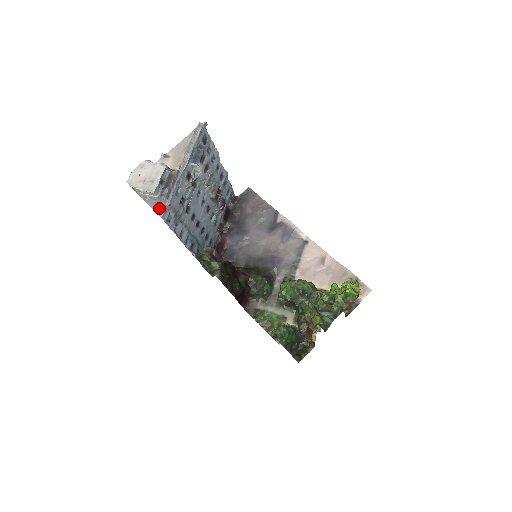
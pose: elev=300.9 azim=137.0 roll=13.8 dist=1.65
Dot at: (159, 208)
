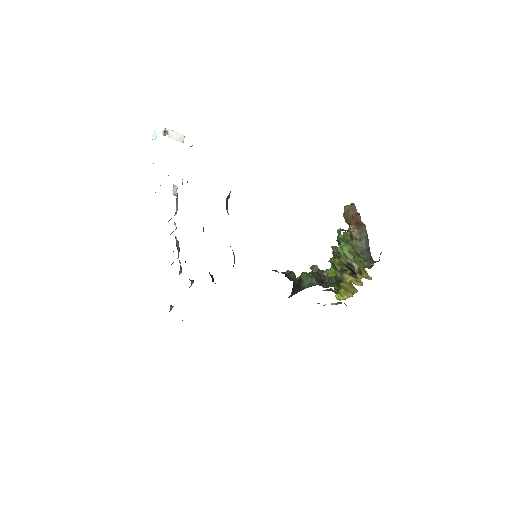
Dot at: occluded
